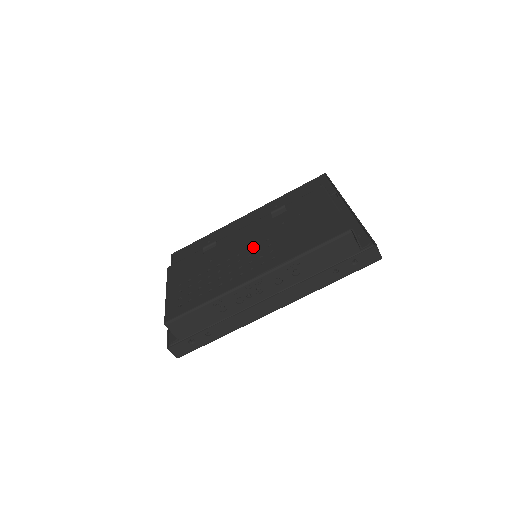
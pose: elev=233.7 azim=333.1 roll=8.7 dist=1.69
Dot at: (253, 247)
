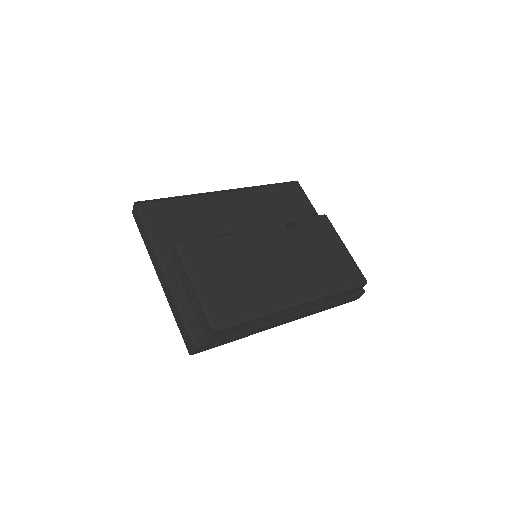
Dot at: (283, 262)
